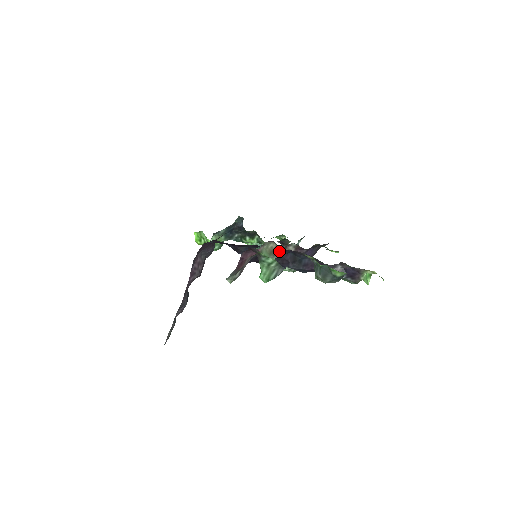
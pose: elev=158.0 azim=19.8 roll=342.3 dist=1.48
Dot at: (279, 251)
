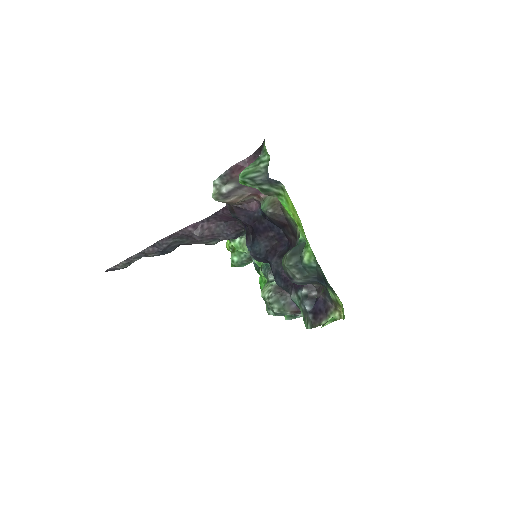
Dot at: (280, 206)
